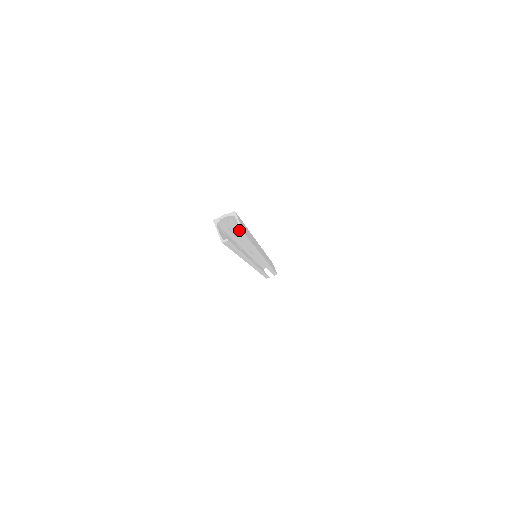
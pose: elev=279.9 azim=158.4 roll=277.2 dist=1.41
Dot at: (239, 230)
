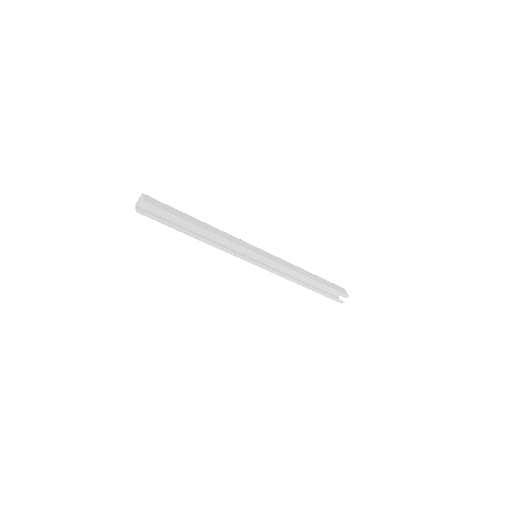
Dot at: occluded
